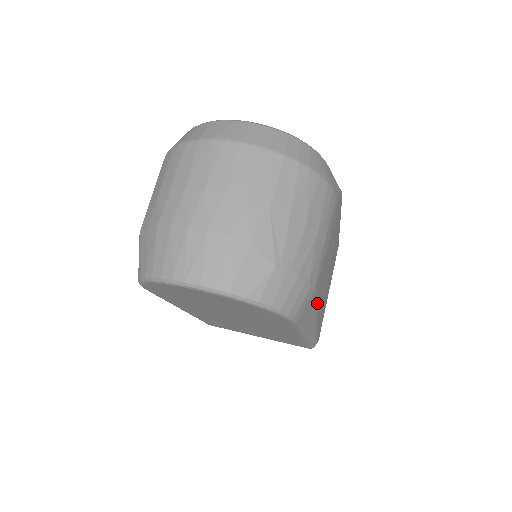
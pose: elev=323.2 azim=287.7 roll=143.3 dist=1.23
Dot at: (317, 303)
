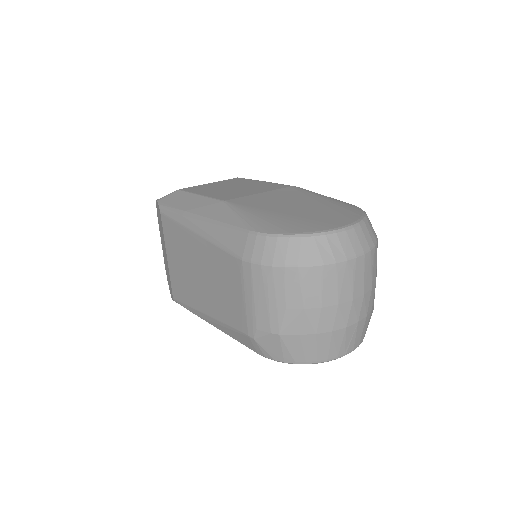
Dot at: occluded
